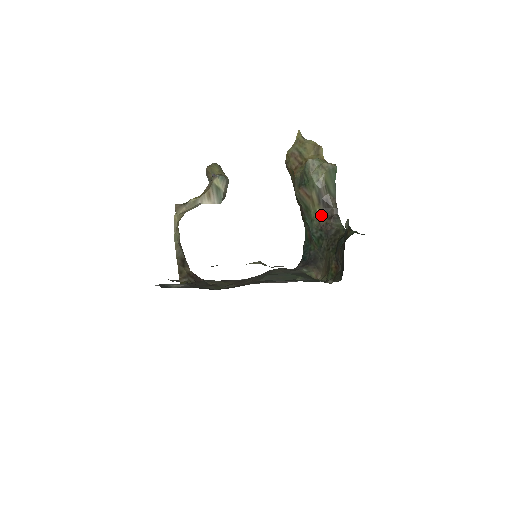
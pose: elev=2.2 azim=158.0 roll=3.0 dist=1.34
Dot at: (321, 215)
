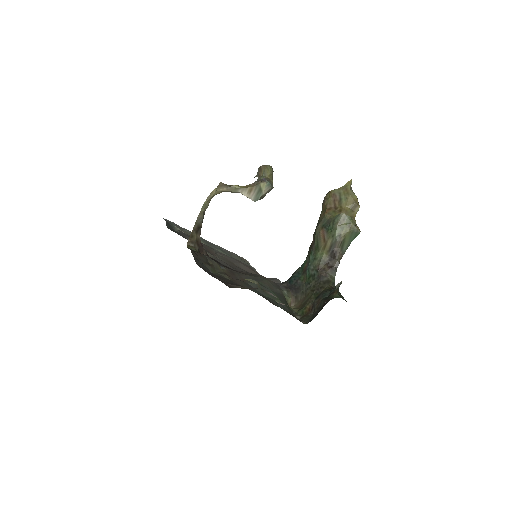
Dot at: (324, 260)
